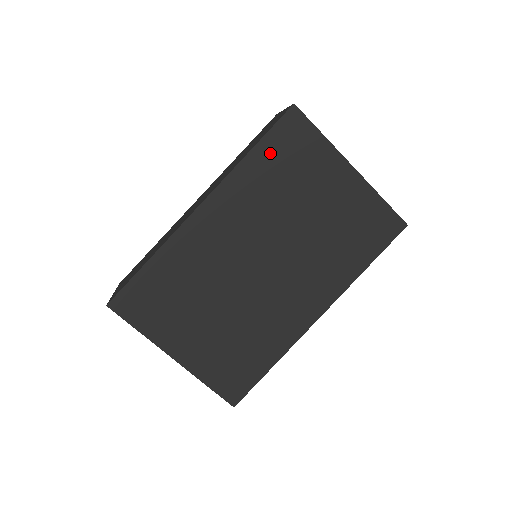
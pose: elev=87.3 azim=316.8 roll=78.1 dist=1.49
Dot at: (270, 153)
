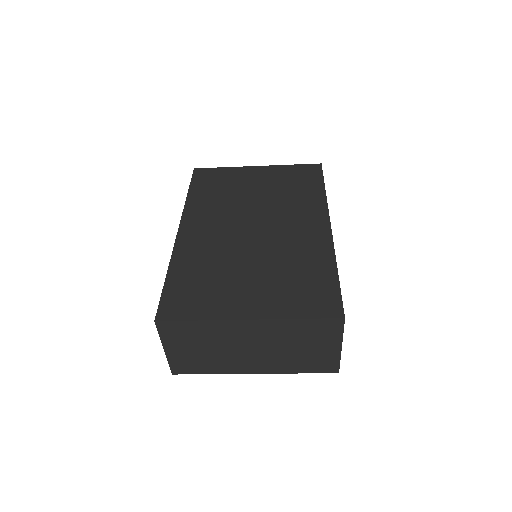
Dot at: (201, 188)
